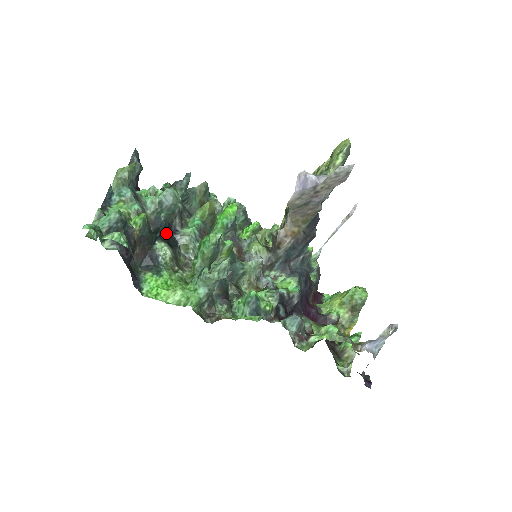
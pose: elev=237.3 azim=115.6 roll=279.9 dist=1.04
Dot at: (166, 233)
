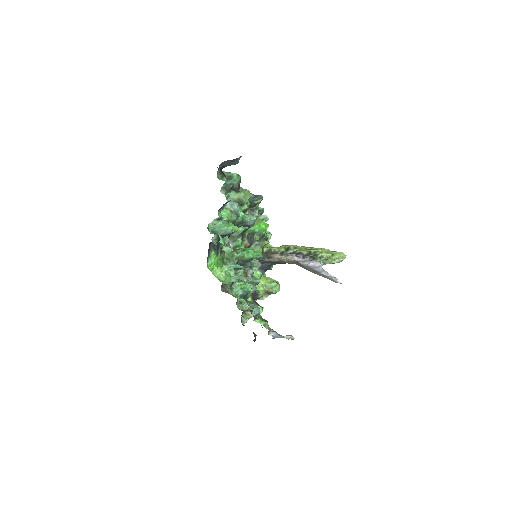
Dot at: occluded
